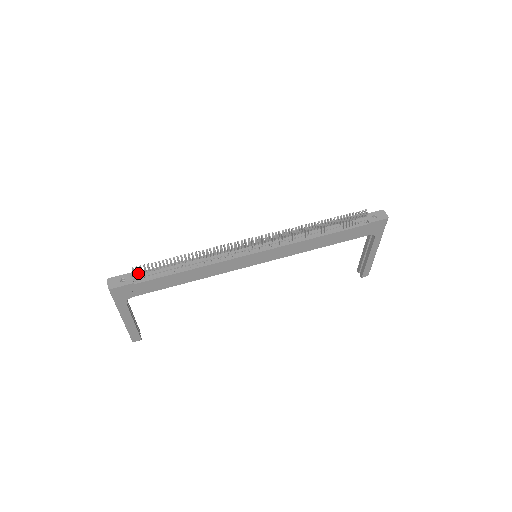
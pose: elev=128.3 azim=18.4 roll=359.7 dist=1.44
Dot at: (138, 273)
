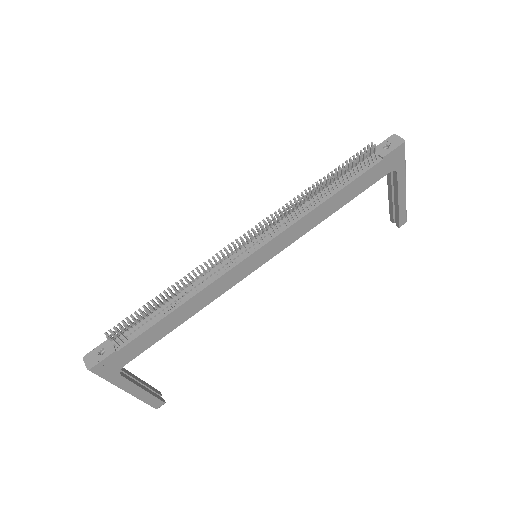
Dot at: (115, 337)
